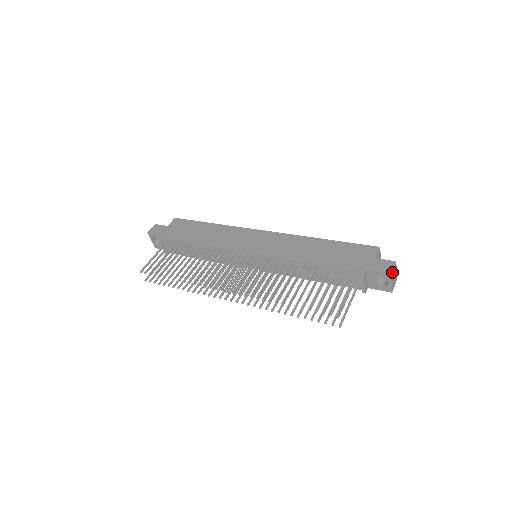
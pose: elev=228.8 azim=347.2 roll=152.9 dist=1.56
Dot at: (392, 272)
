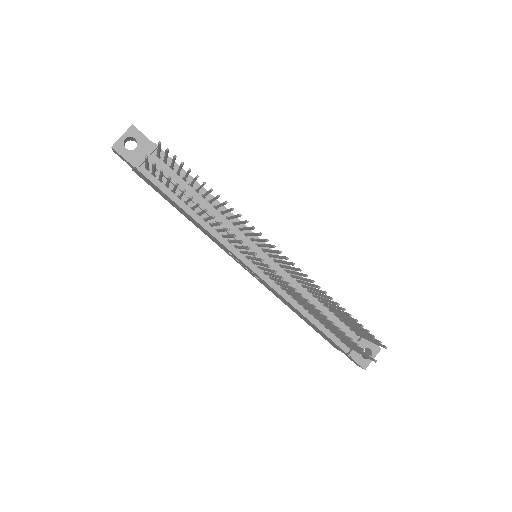
Dot at: (379, 348)
